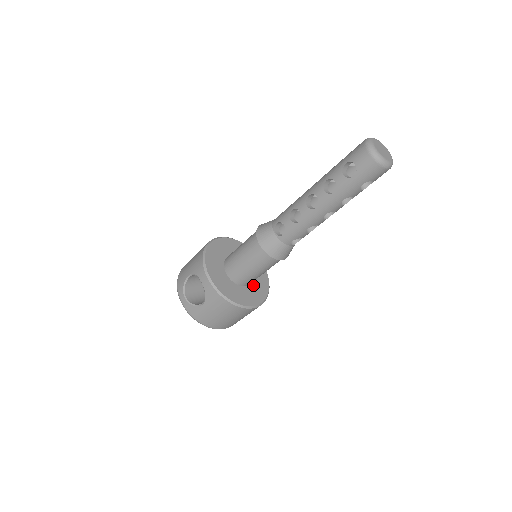
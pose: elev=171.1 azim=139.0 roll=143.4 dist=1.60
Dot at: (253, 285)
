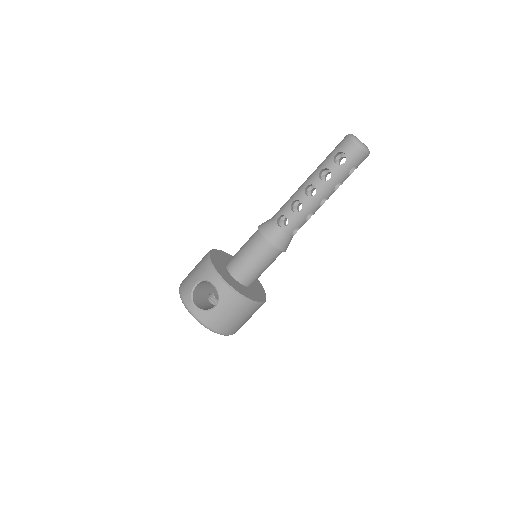
Dot at: (253, 287)
